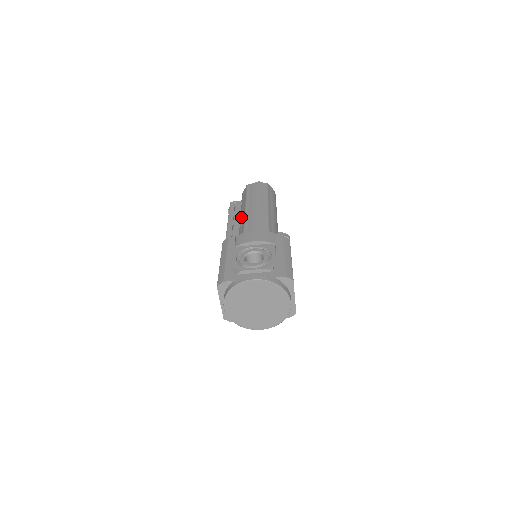
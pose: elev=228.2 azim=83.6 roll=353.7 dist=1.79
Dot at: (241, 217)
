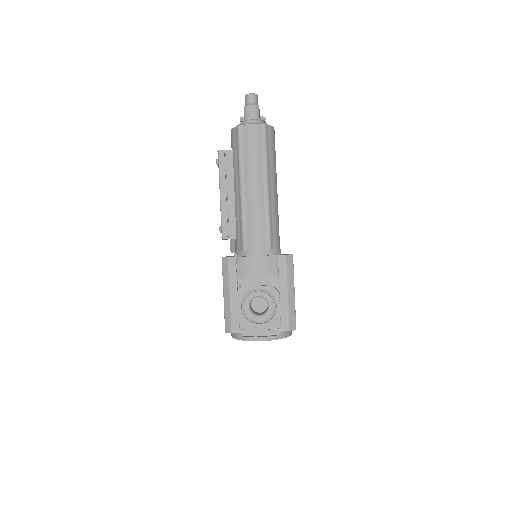
Dot at: (236, 197)
